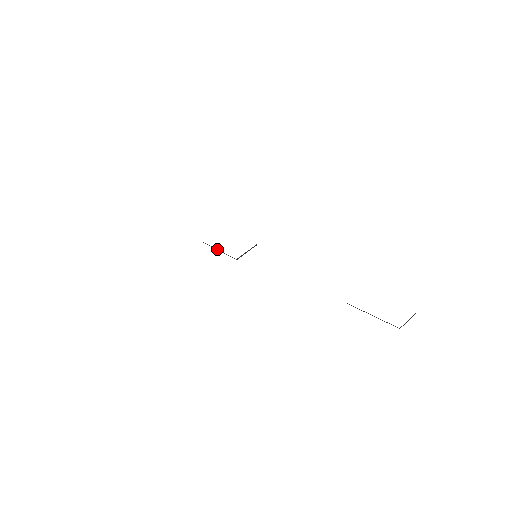
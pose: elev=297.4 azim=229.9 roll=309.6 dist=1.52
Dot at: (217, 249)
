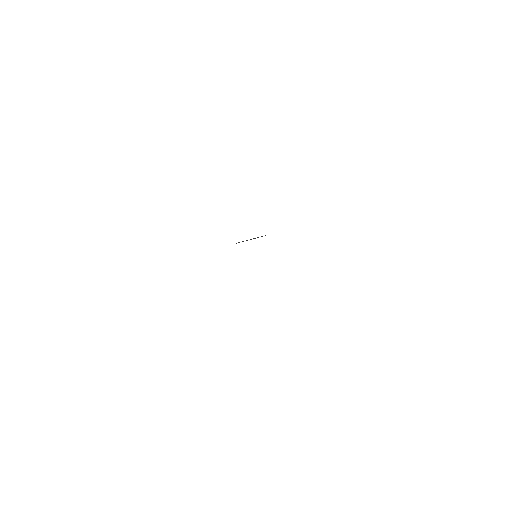
Dot at: occluded
